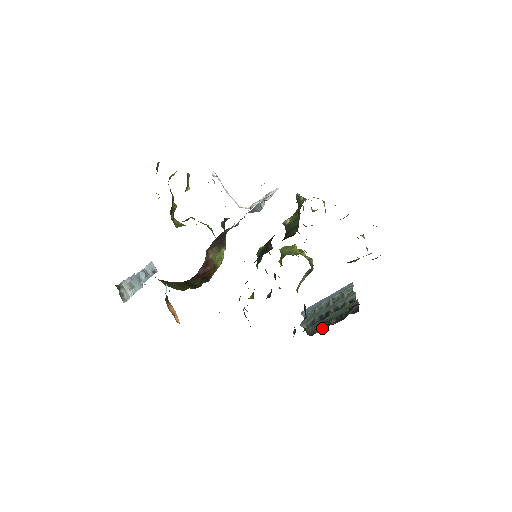
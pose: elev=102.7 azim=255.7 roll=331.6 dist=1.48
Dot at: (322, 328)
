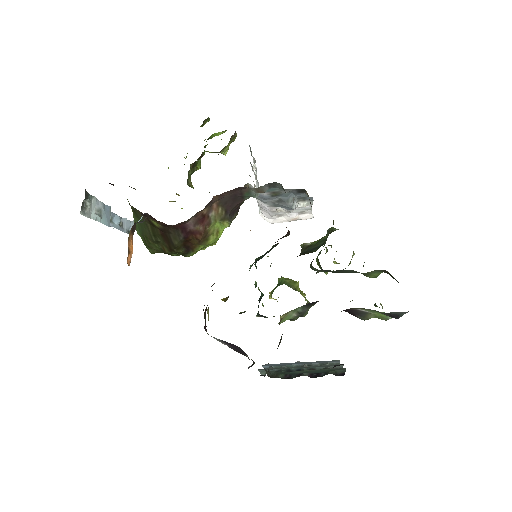
Dot at: (288, 376)
